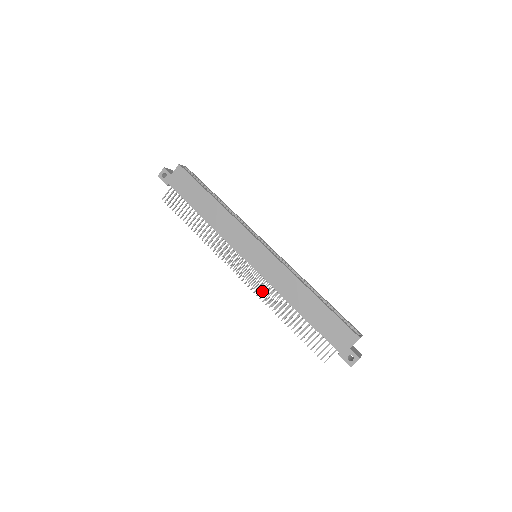
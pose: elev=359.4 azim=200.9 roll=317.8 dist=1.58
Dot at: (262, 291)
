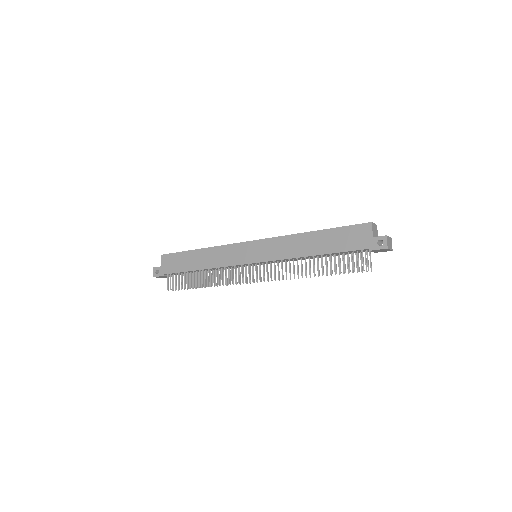
Dot at: occluded
